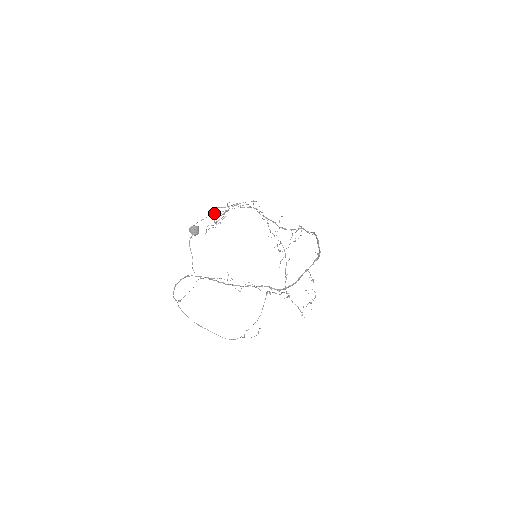
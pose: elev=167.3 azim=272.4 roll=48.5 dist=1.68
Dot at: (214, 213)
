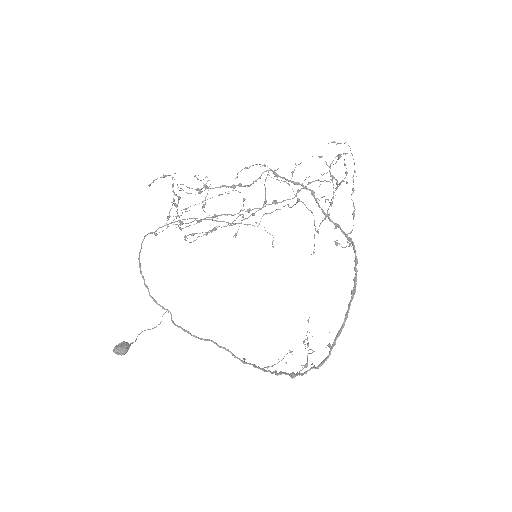
Dot at: (178, 199)
